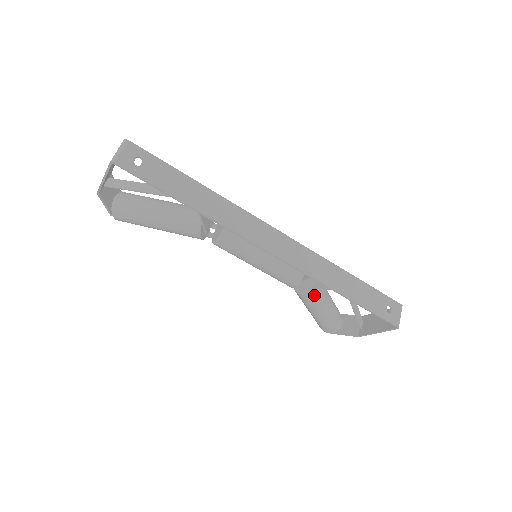
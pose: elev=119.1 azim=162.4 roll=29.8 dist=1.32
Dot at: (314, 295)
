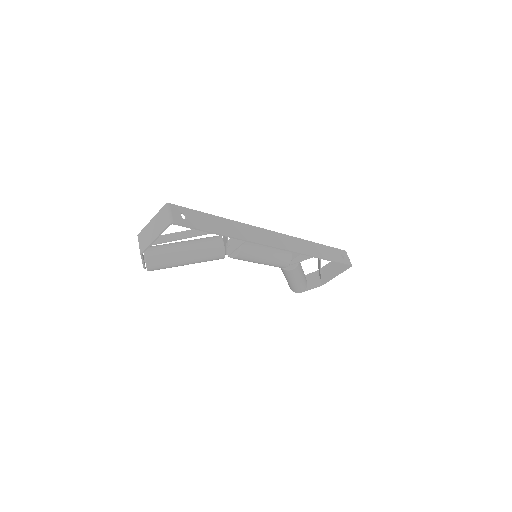
Dot at: (298, 267)
